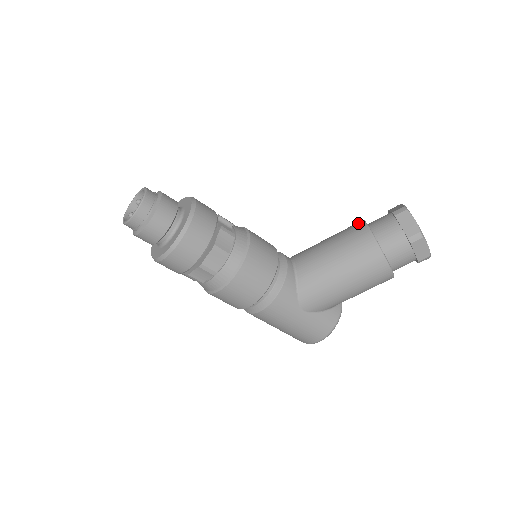
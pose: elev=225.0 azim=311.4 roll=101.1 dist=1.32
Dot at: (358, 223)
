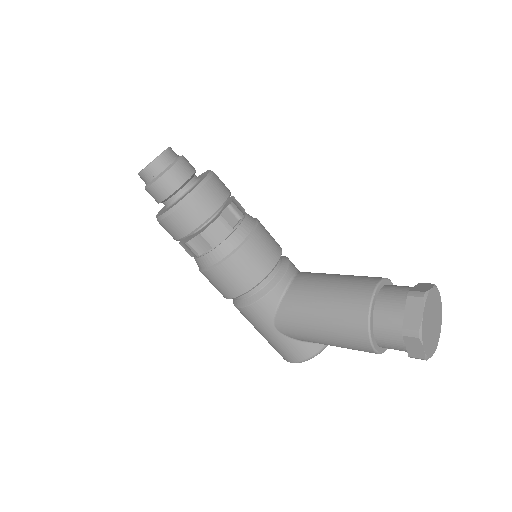
Dot at: (373, 279)
